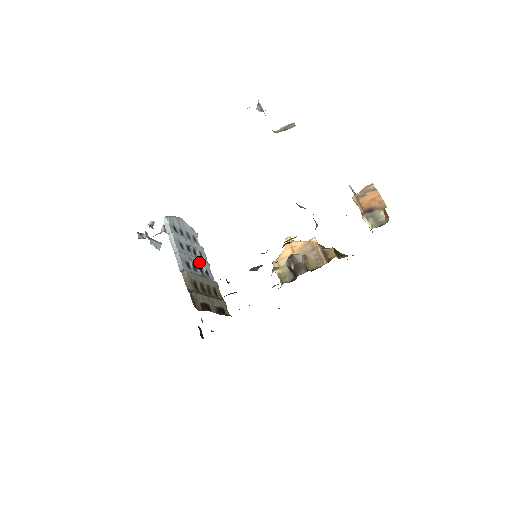
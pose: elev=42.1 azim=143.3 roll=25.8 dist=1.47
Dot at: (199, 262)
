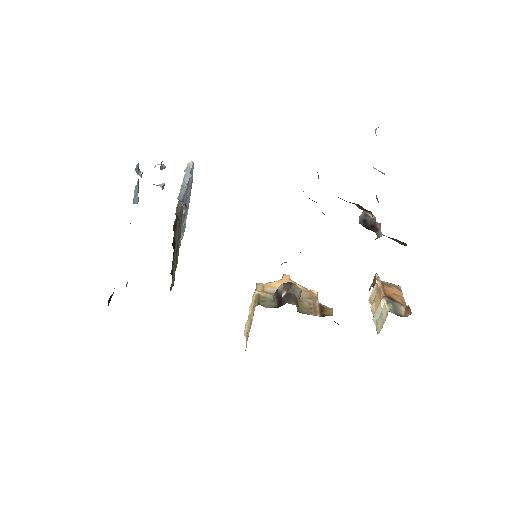
Dot at: (182, 227)
